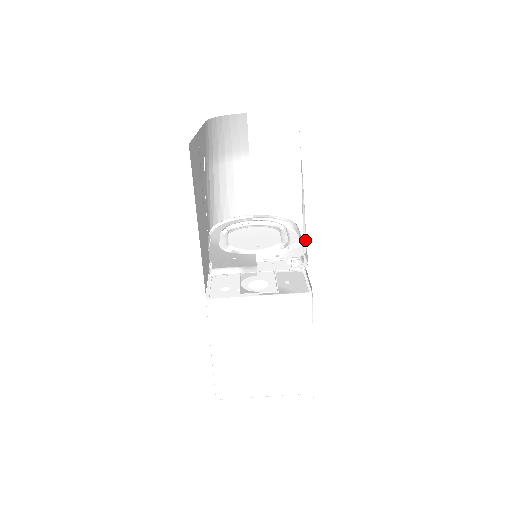
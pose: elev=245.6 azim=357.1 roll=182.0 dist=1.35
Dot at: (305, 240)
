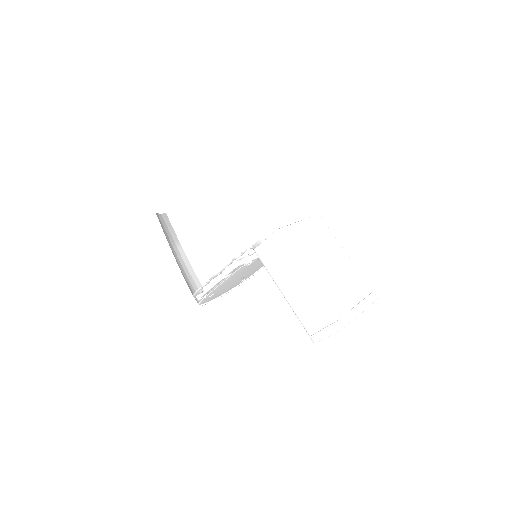
Dot at: occluded
